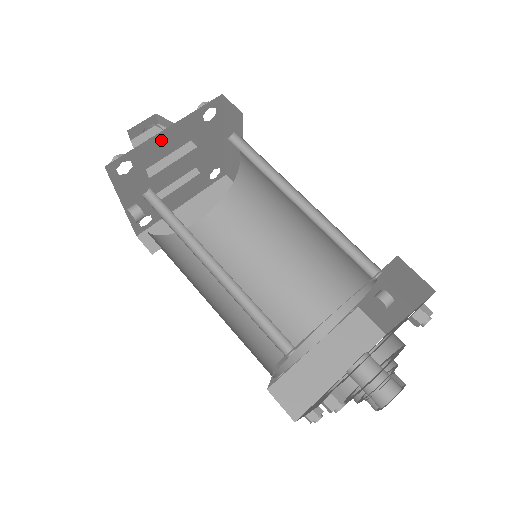
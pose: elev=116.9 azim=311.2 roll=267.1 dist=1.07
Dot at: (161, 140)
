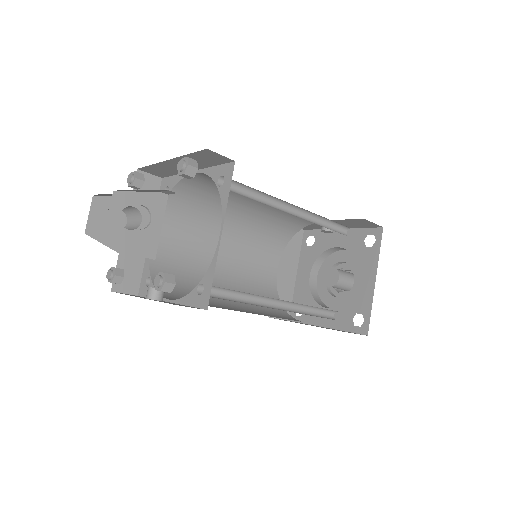
Dot at: occluded
